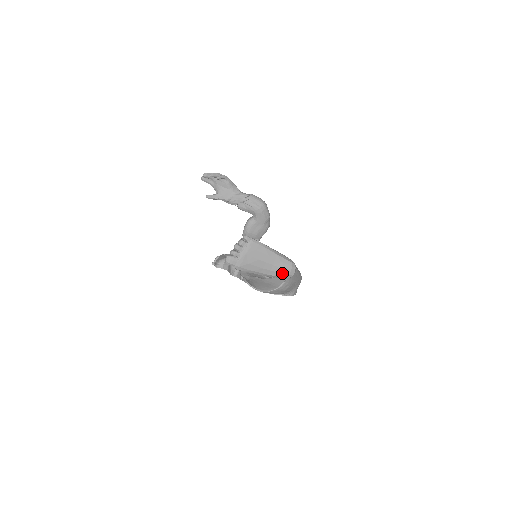
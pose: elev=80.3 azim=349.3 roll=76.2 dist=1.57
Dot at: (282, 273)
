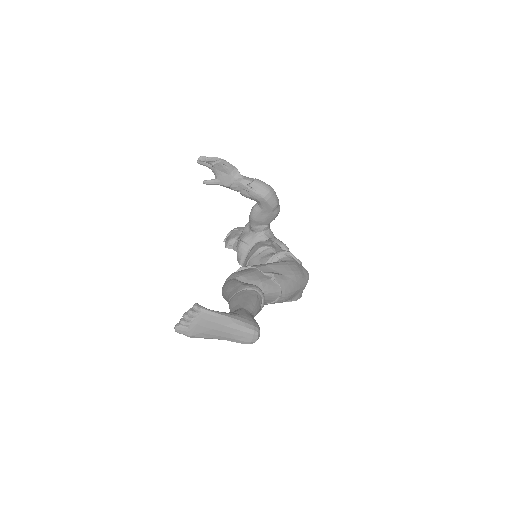
Dot at: (242, 341)
